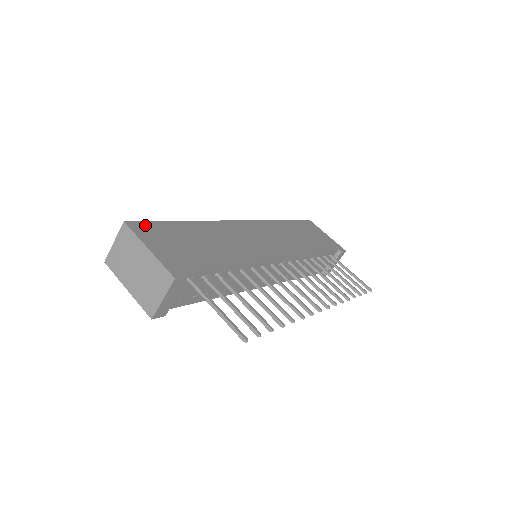
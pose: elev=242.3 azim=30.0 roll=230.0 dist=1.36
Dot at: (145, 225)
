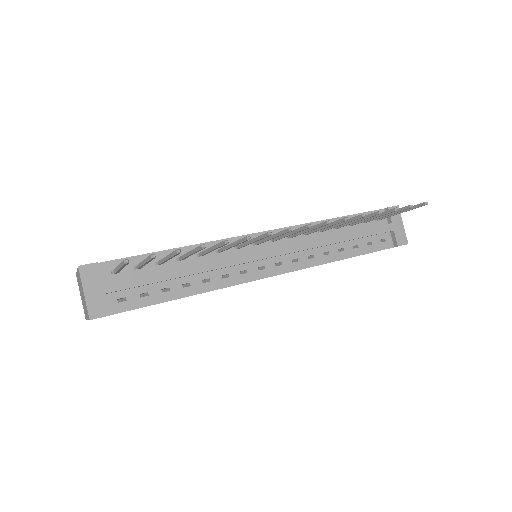
Dot at: occluded
